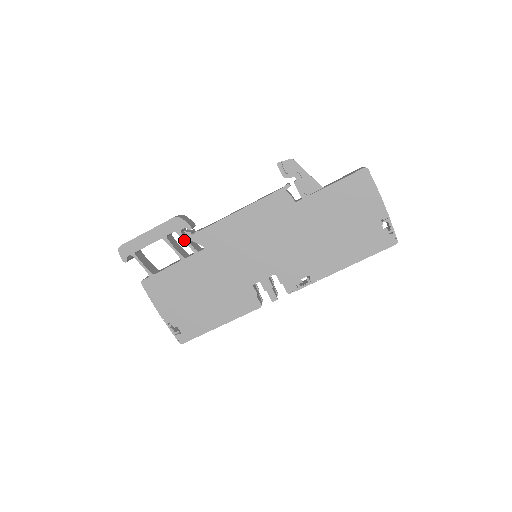
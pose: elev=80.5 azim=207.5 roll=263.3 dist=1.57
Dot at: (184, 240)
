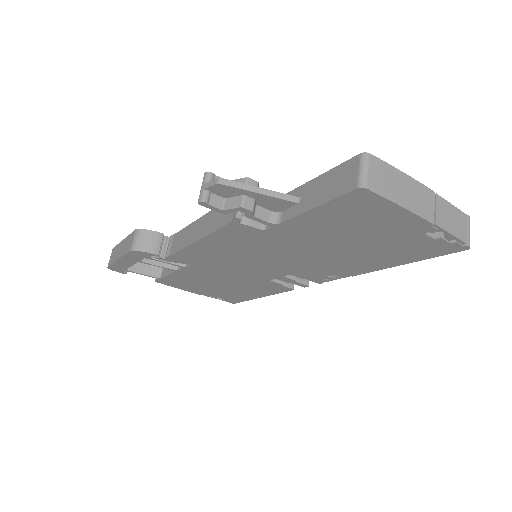
Dot at: occluded
